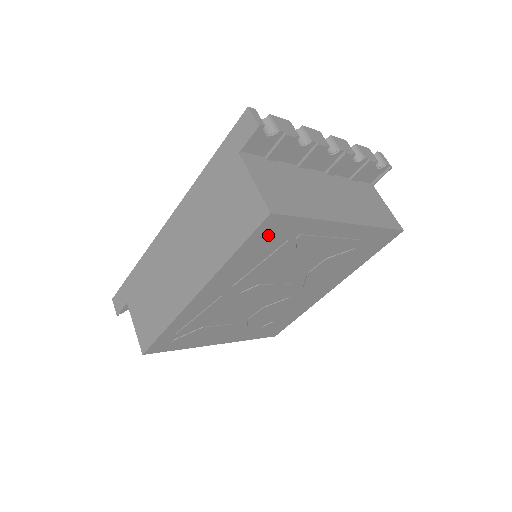
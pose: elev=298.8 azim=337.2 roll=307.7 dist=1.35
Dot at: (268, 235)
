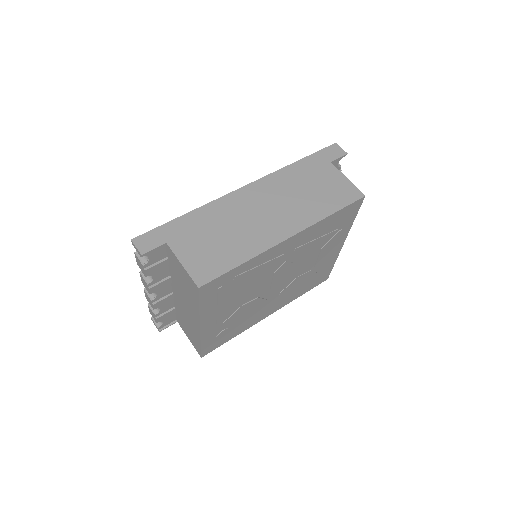
Dot at: (346, 214)
